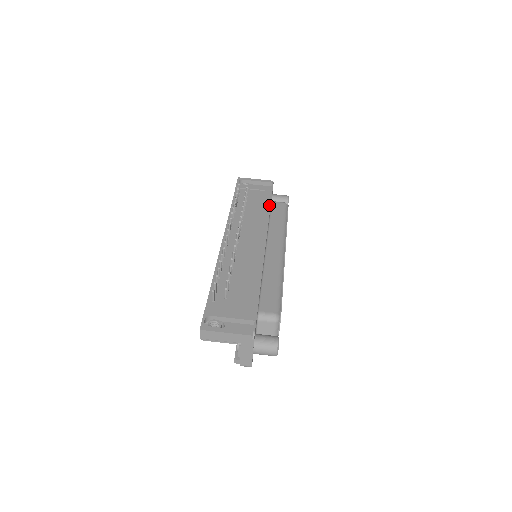
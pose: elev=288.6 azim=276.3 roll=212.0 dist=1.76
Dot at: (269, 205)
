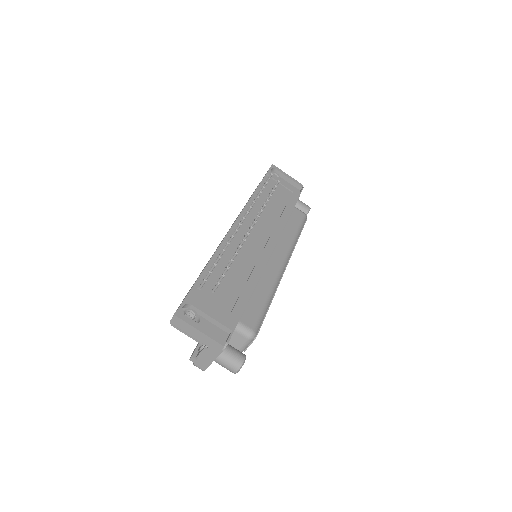
Dot at: (291, 210)
